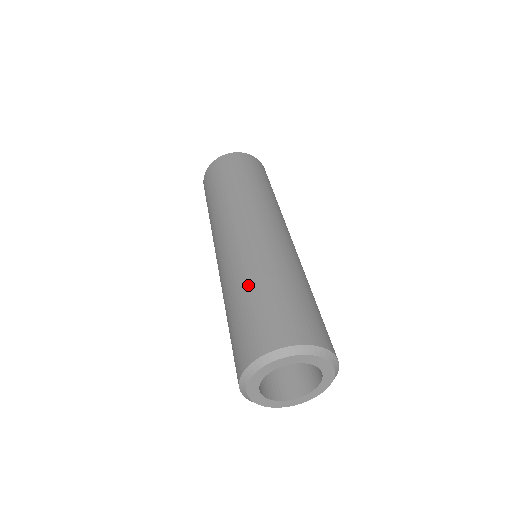
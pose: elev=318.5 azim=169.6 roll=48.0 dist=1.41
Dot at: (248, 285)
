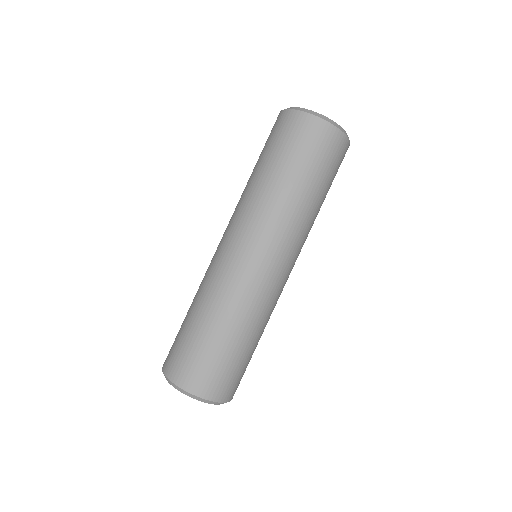
Dot at: (242, 334)
